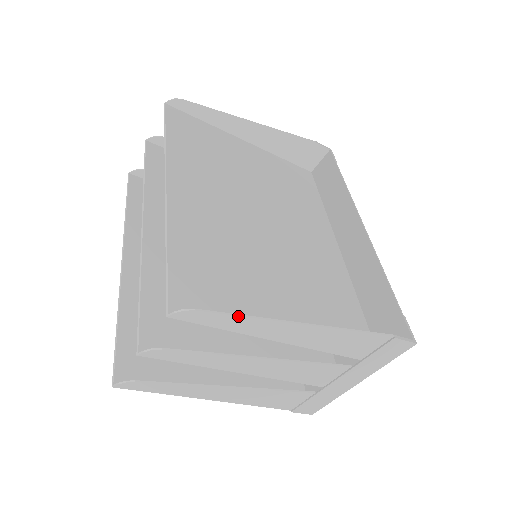
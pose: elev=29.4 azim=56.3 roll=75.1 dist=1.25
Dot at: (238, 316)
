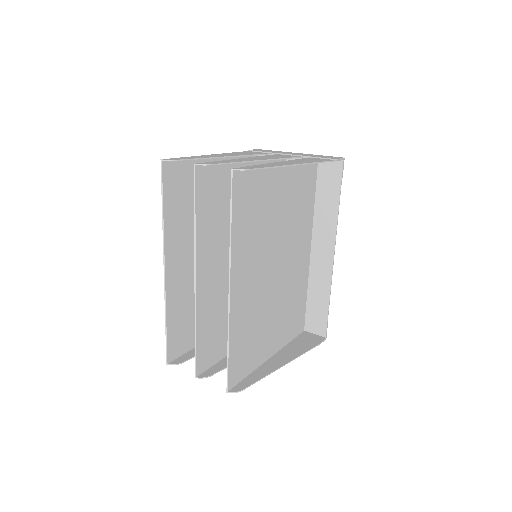
Dot at: occluded
